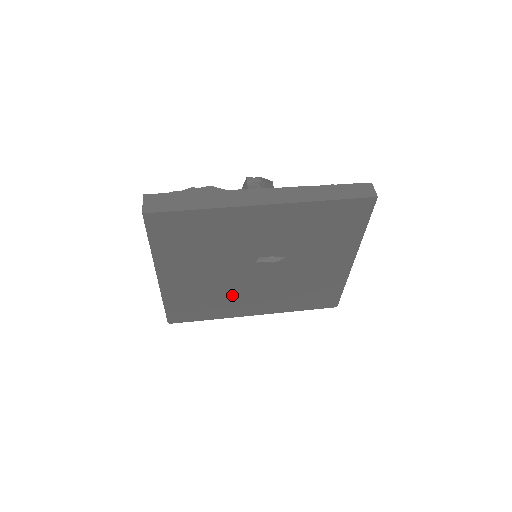
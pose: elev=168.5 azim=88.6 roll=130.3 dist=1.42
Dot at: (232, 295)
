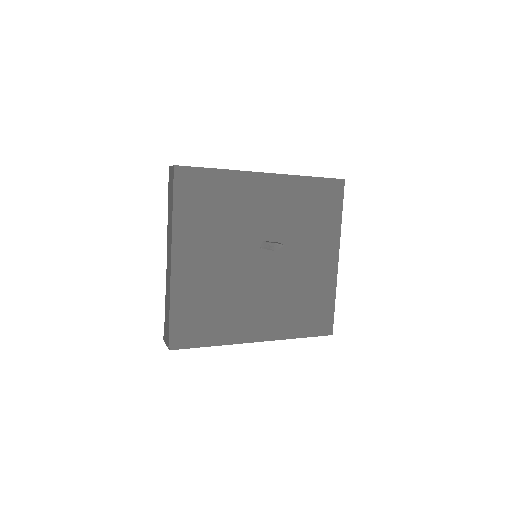
Dot at: (237, 301)
